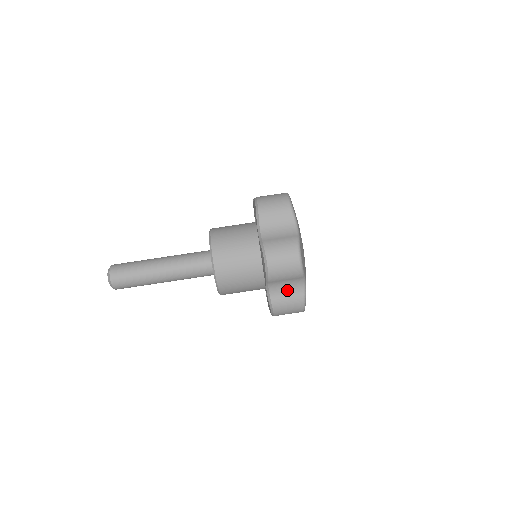
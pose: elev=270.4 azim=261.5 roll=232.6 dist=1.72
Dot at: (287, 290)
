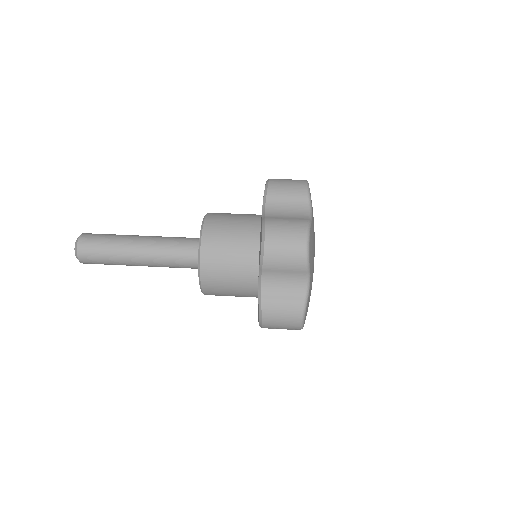
Dot at: (287, 215)
